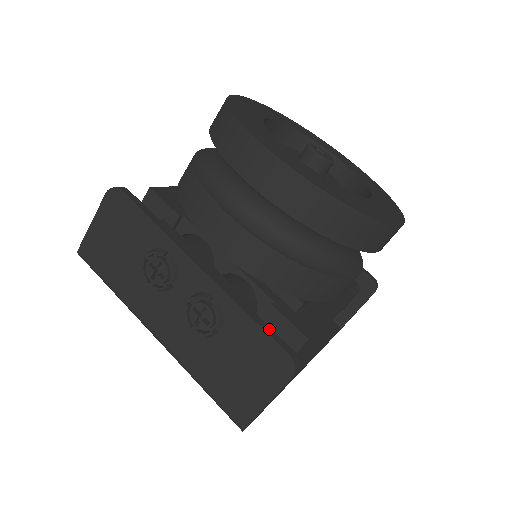
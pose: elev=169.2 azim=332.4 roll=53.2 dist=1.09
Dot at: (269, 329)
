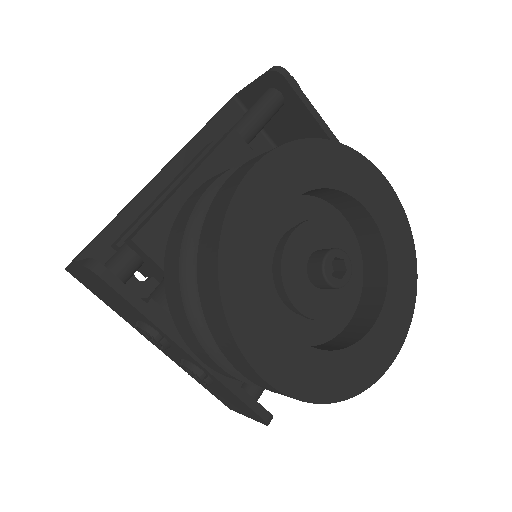
Dot at: (251, 400)
